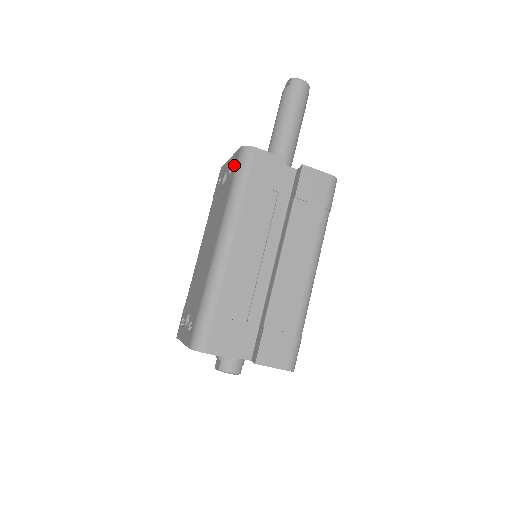
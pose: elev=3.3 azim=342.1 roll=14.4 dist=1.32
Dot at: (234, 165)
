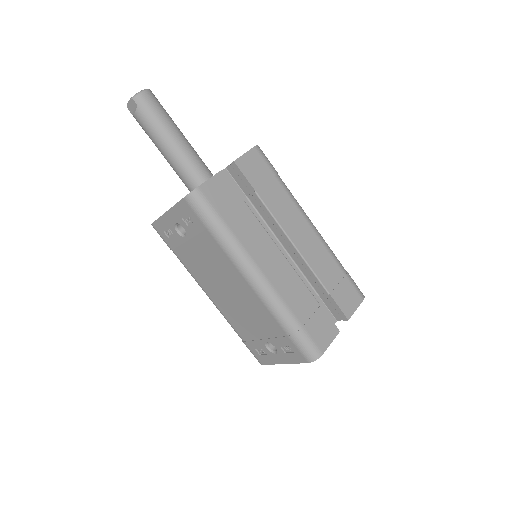
Dot at: (192, 216)
